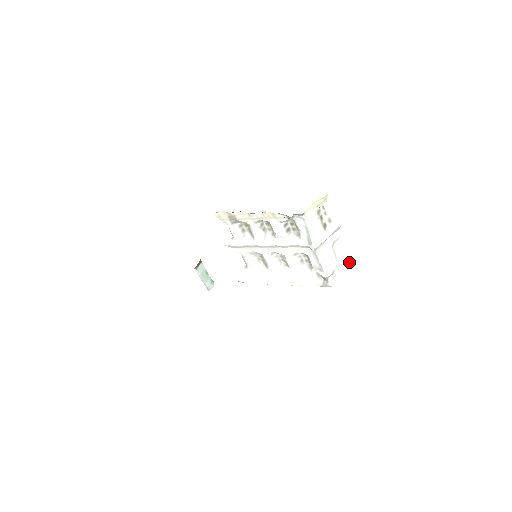
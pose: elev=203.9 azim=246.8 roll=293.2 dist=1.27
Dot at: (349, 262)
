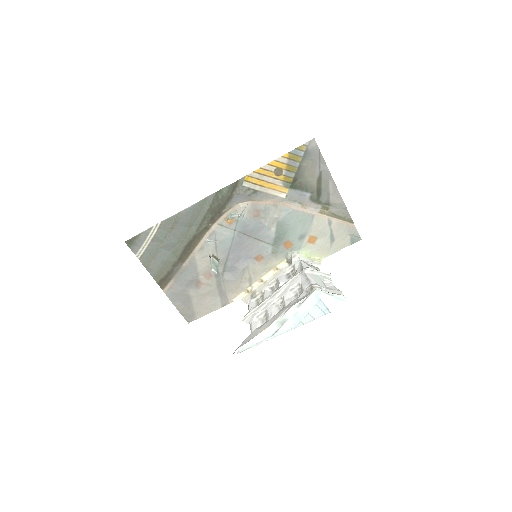
Dot at: (340, 294)
